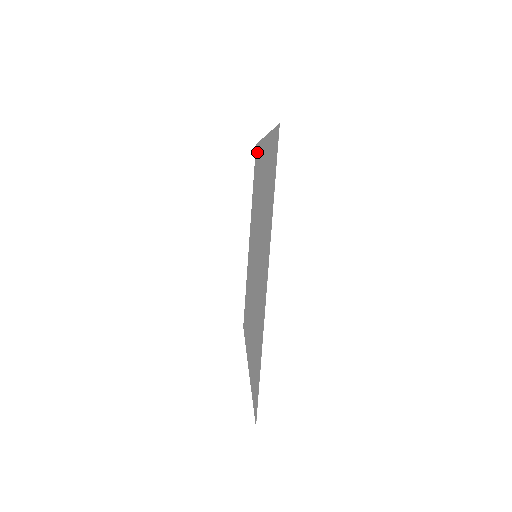
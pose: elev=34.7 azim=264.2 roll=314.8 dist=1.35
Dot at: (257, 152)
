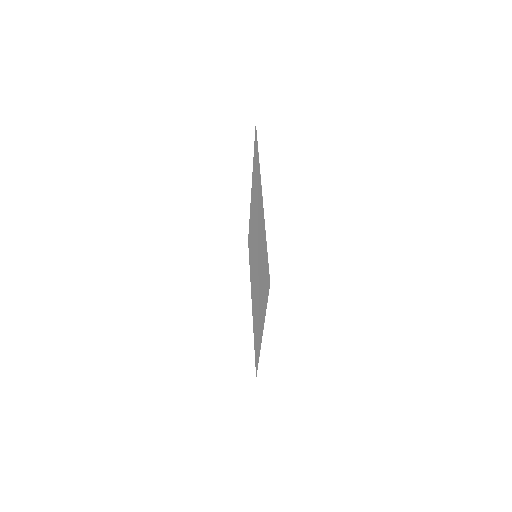
Dot at: (256, 148)
